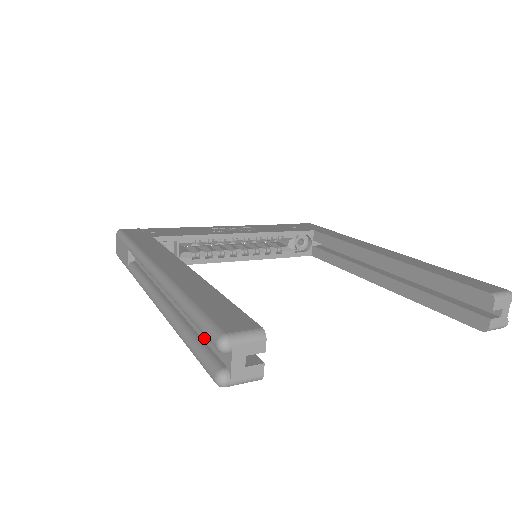
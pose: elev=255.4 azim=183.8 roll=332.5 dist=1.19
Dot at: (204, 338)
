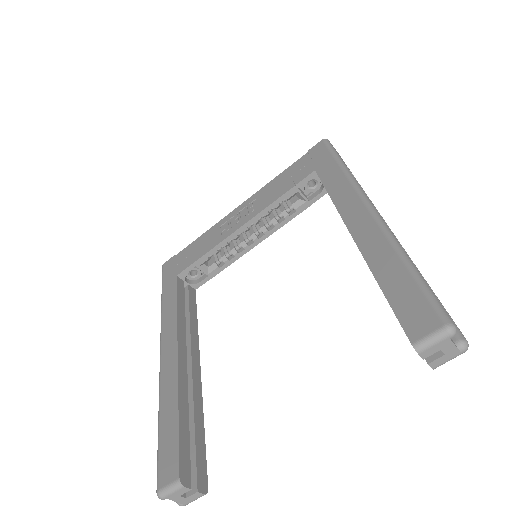
Dot at: occluded
